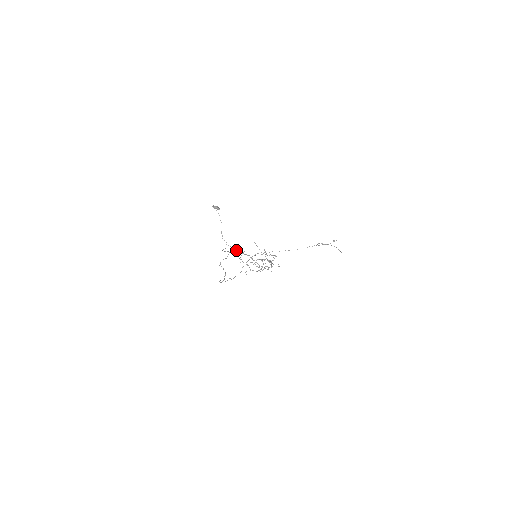
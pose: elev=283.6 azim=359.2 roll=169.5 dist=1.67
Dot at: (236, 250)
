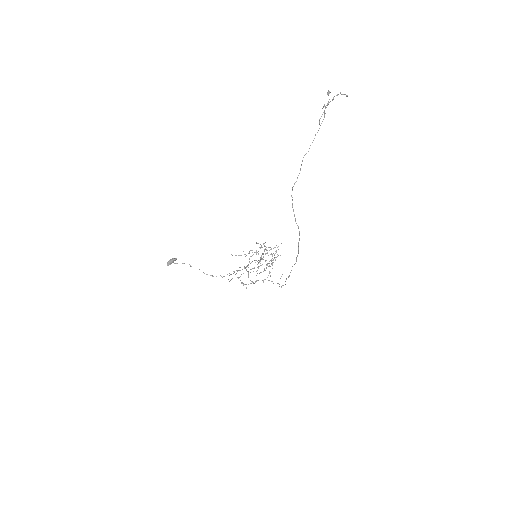
Dot at: occluded
